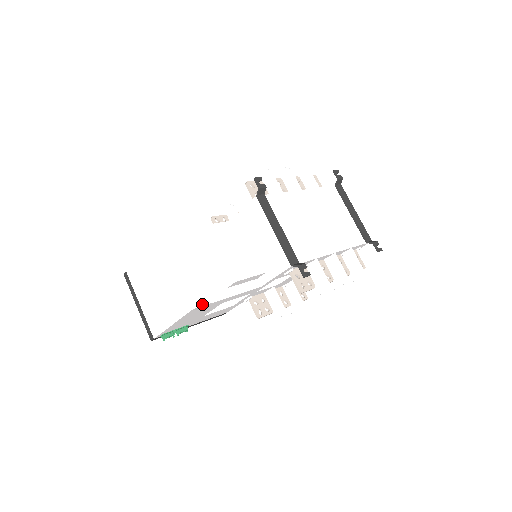
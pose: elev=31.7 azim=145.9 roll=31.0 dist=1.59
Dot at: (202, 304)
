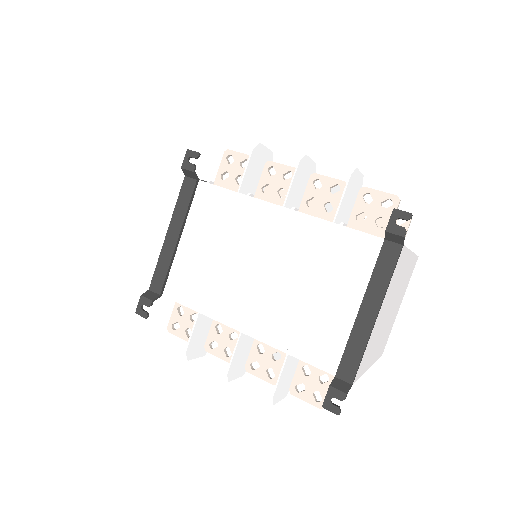
Dot at: (119, 255)
